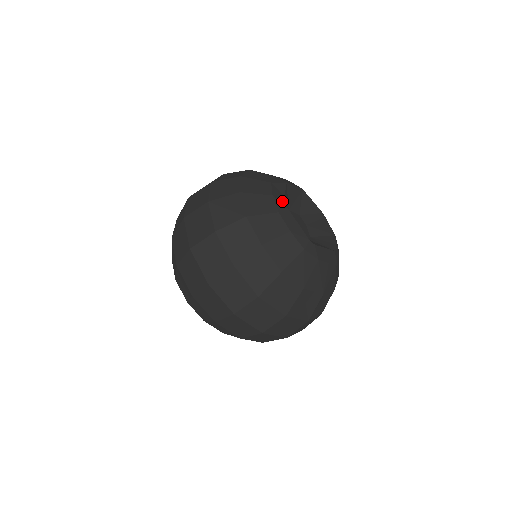
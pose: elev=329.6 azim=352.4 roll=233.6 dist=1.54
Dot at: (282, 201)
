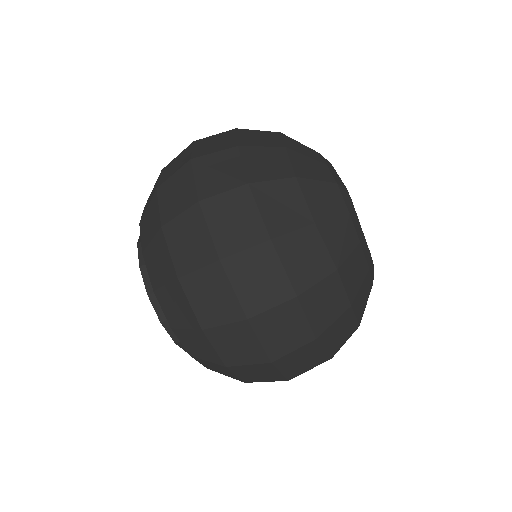
Dot at: occluded
